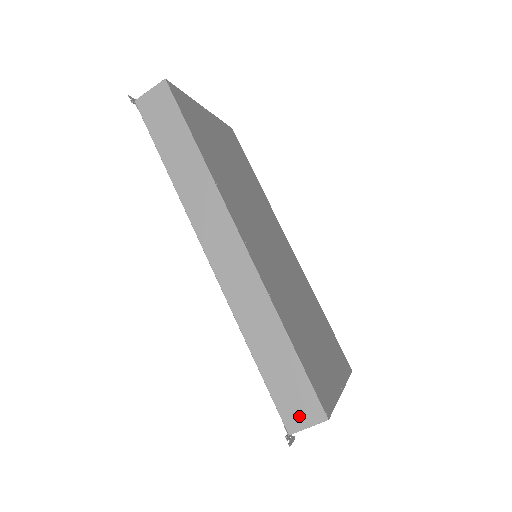
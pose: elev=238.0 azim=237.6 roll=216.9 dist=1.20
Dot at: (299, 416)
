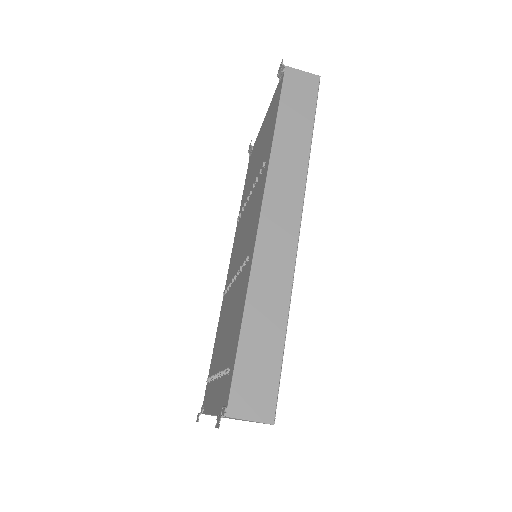
Dot at: (249, 404)
